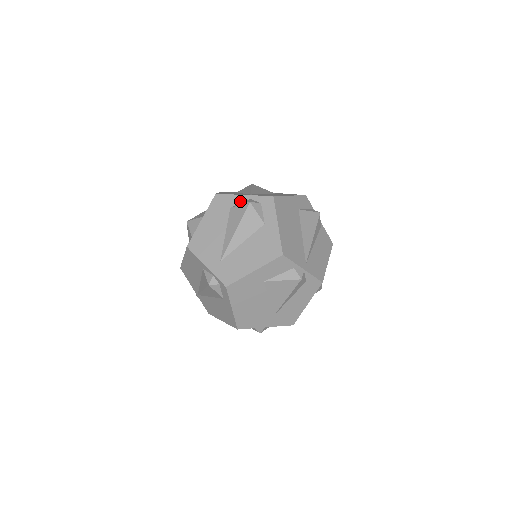
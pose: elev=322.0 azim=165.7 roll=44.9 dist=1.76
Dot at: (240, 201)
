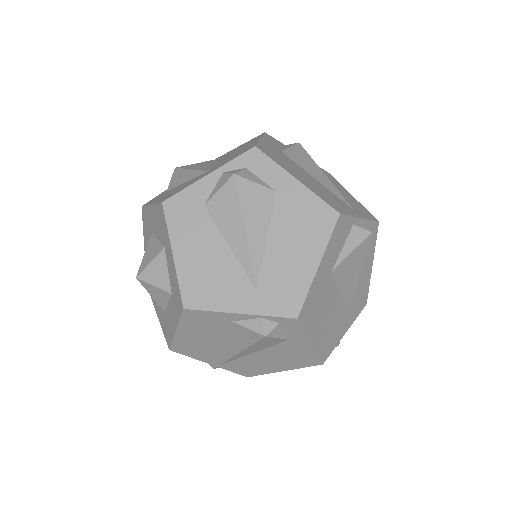
Dot at: (211, 186)
